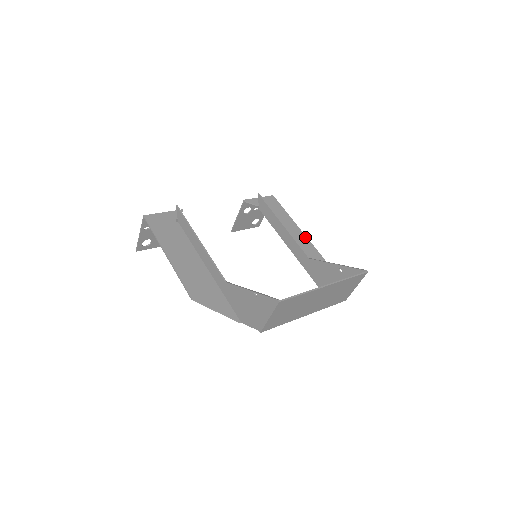
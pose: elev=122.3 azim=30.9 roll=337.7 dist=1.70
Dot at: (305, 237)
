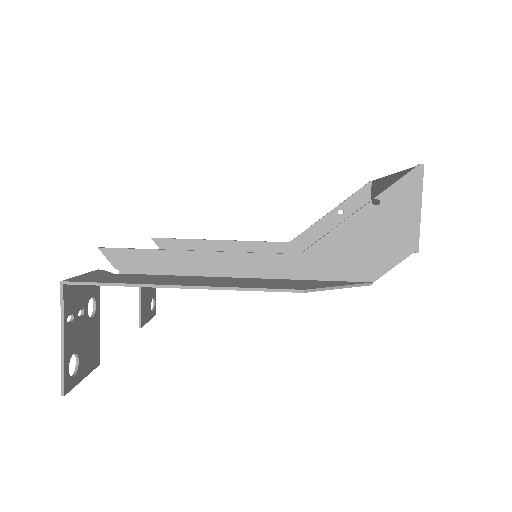
Dot at: occluded
